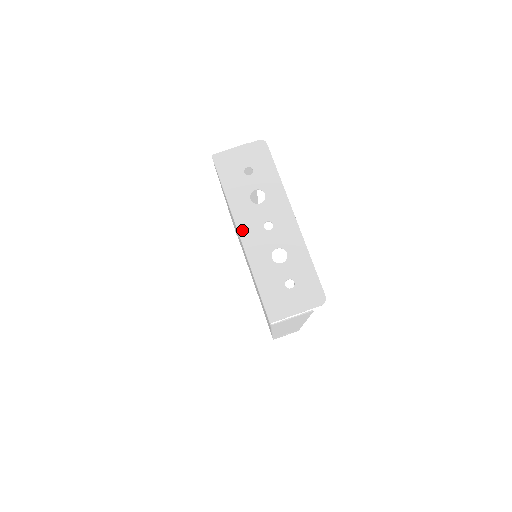
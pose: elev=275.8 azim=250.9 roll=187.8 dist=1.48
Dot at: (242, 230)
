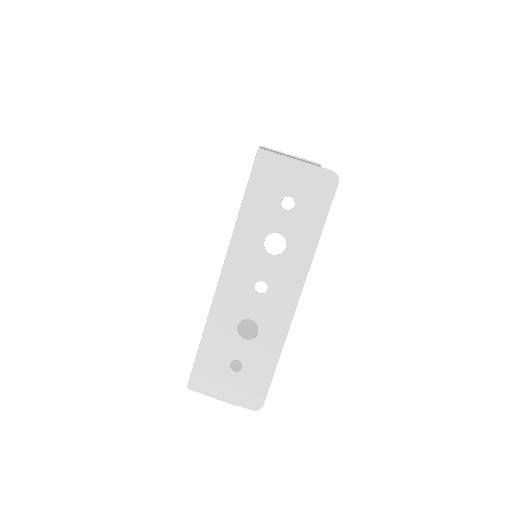
Dot at: (228, 270)
